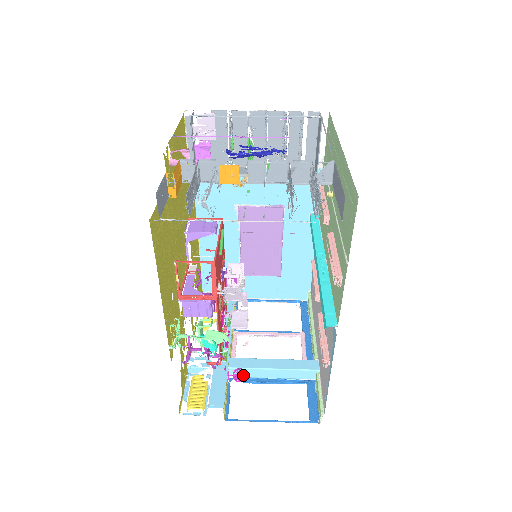
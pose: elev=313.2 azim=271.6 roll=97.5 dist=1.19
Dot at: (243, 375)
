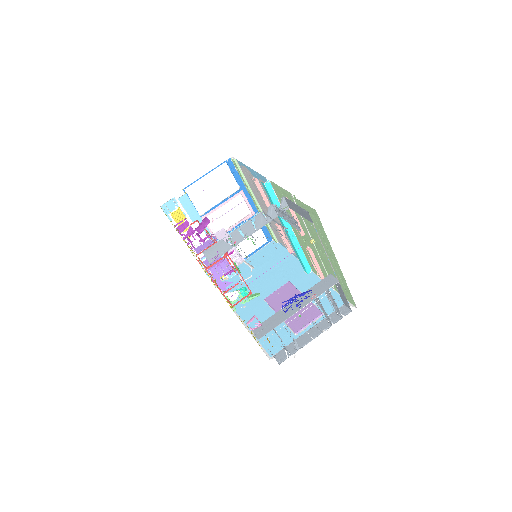
Dot at: occluded
